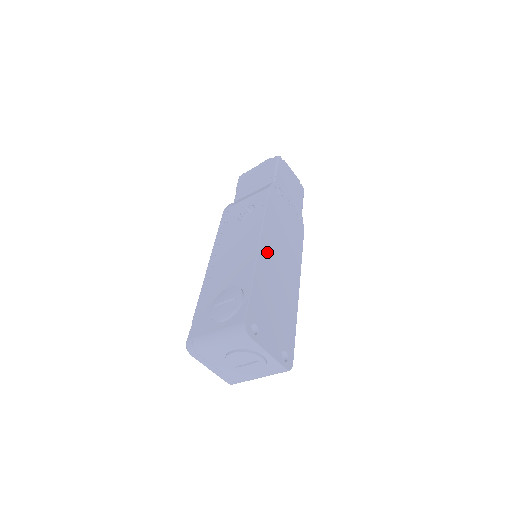
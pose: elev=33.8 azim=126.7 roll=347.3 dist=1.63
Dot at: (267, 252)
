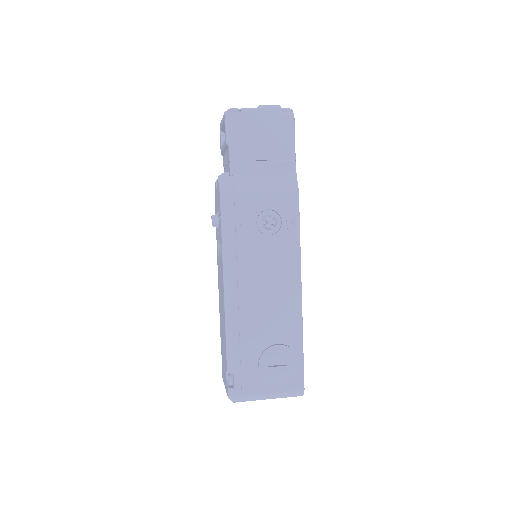
Dot at: occluded
